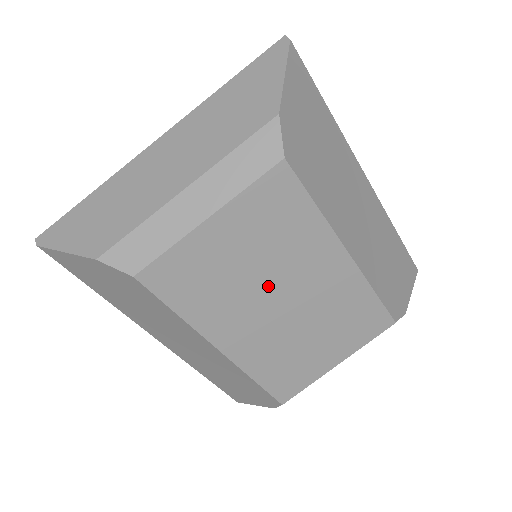
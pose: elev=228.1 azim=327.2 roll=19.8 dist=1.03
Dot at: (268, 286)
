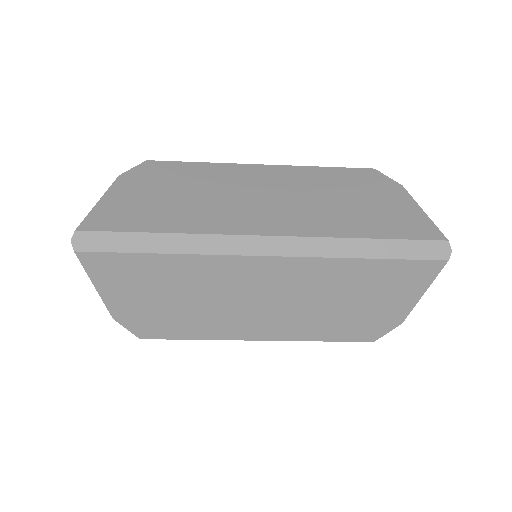
Dot at: occluded
